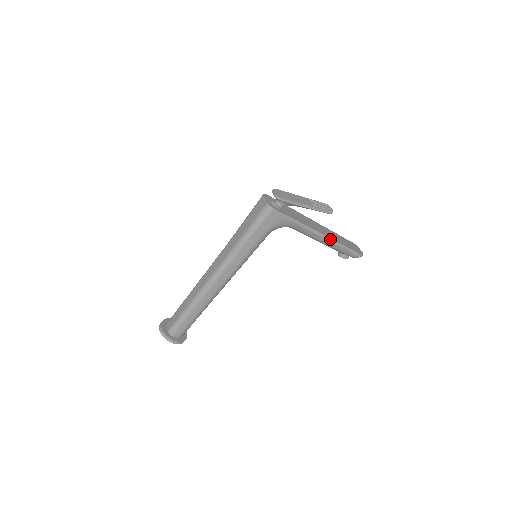
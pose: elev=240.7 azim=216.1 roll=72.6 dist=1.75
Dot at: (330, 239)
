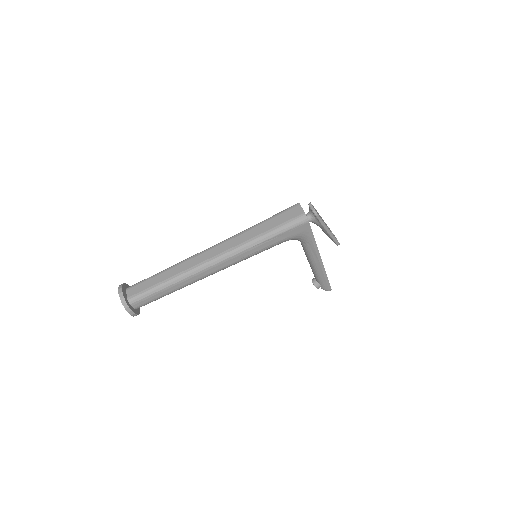
Dot at: (323, 267)
